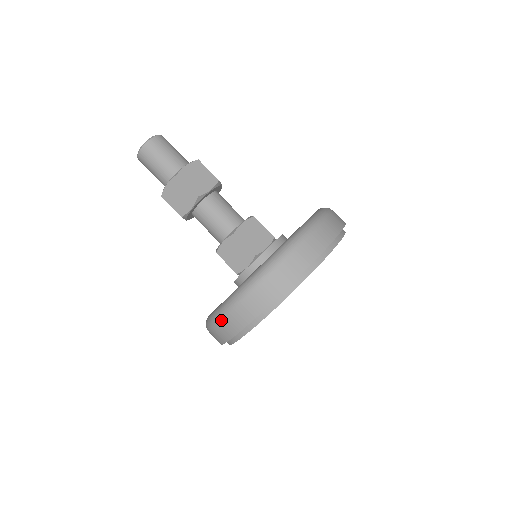
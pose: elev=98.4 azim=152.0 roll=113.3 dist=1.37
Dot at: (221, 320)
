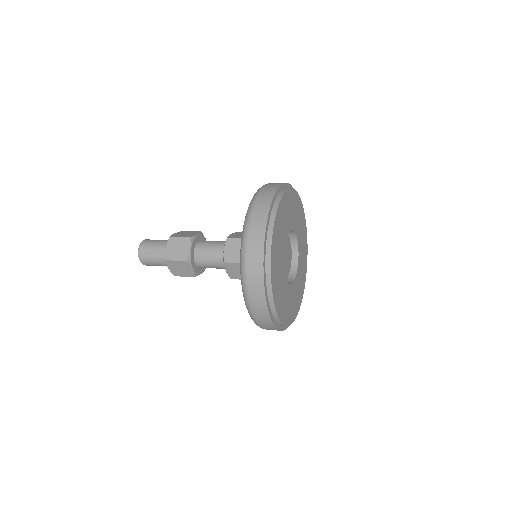
Dot at: (259, 325)
